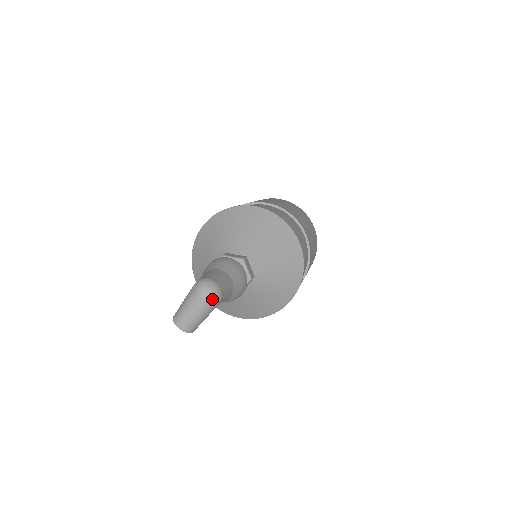
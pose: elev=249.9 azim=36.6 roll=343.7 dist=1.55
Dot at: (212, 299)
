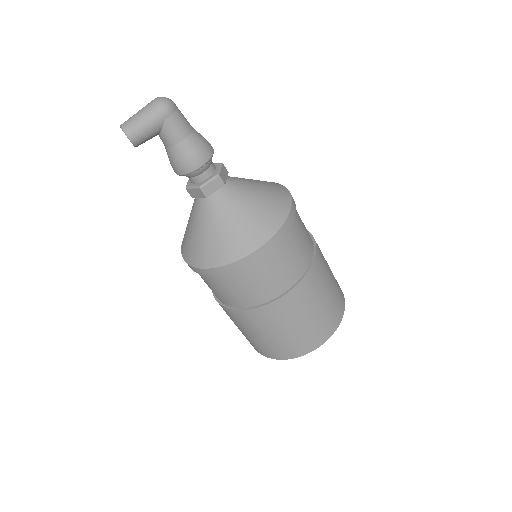
Dot at: (160, 102)
